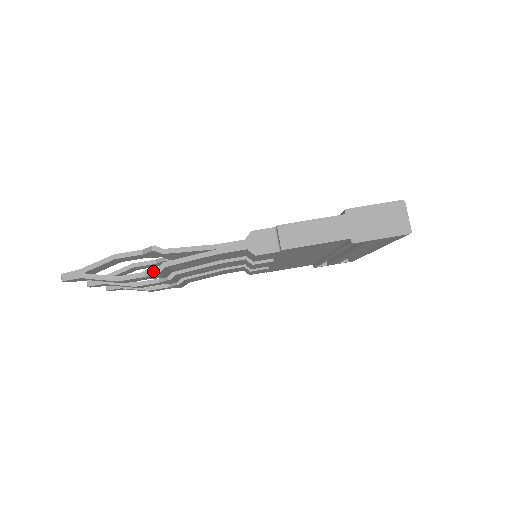
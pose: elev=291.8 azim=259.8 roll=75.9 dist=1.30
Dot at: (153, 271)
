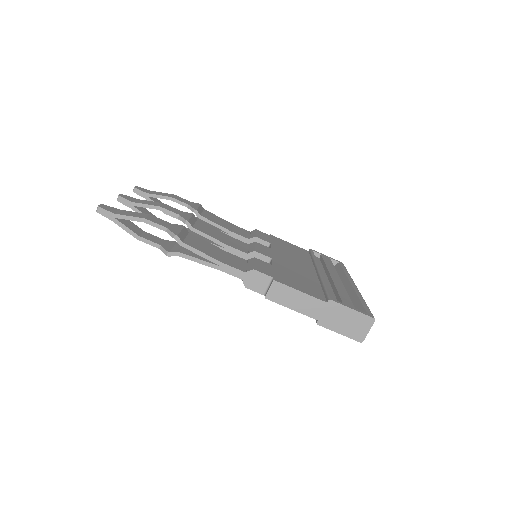
Dot at: (166, 252)
